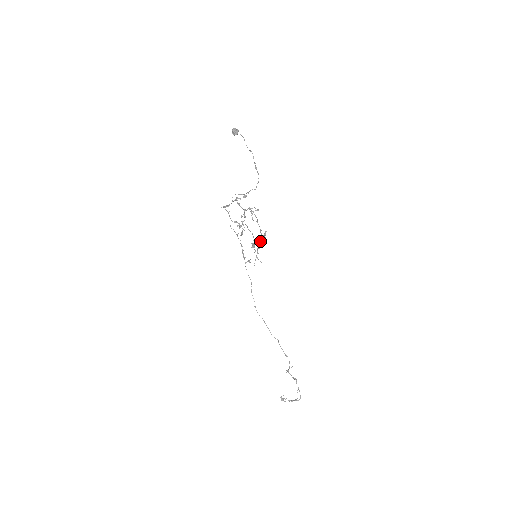
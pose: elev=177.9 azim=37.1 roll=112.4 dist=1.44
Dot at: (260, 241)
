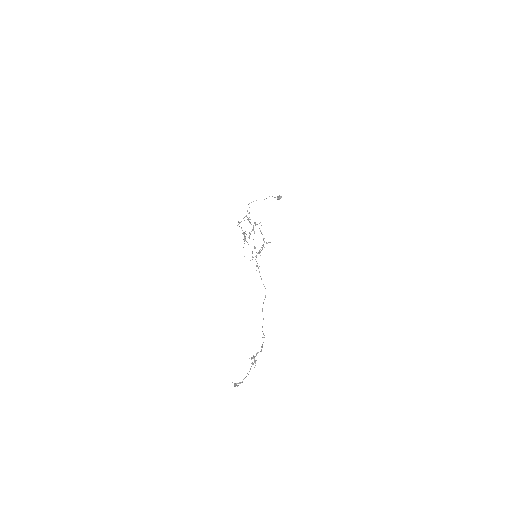
Dot at: occluded
